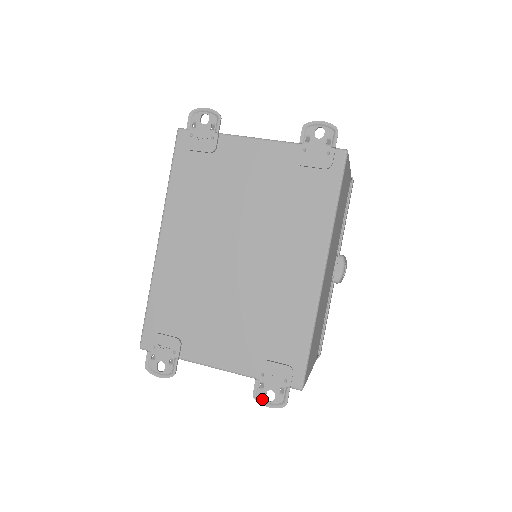
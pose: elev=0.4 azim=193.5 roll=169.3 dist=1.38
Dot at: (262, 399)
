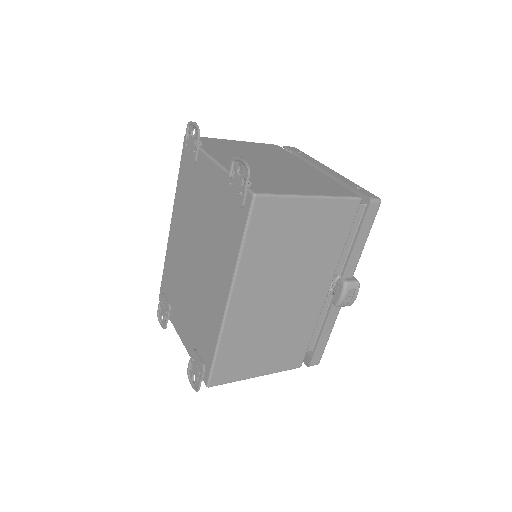
Dot at: (190, 377)
